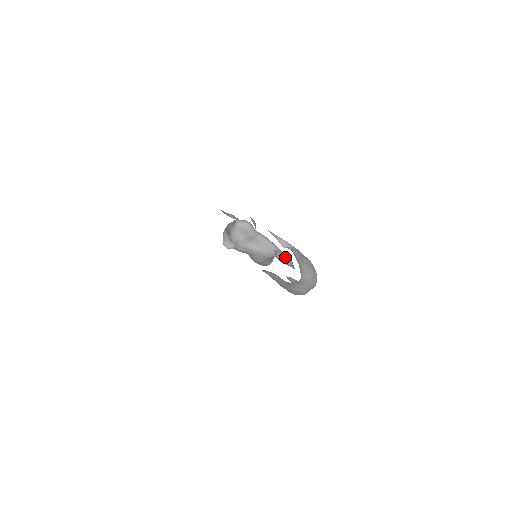
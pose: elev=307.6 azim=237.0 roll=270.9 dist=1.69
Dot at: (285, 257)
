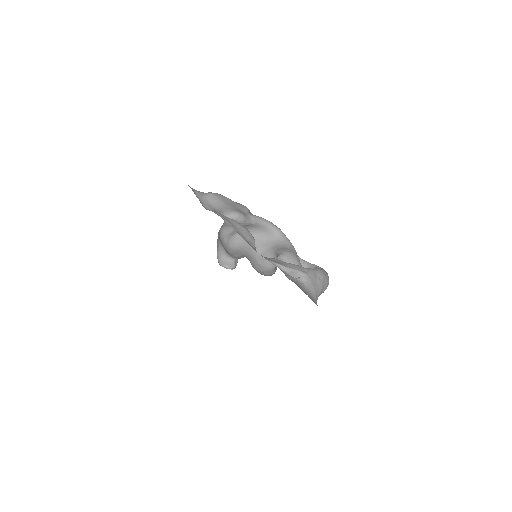
Dot at: (292, 263)
